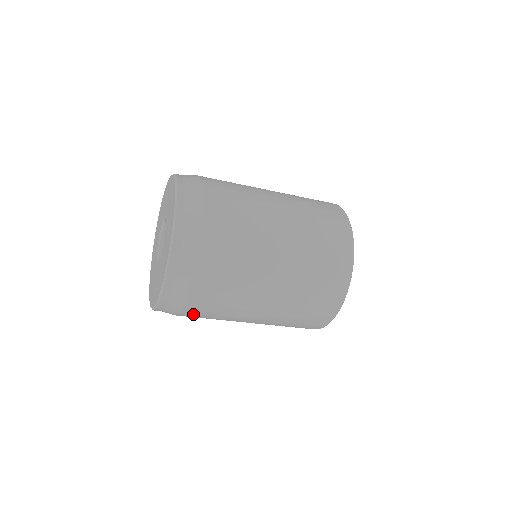
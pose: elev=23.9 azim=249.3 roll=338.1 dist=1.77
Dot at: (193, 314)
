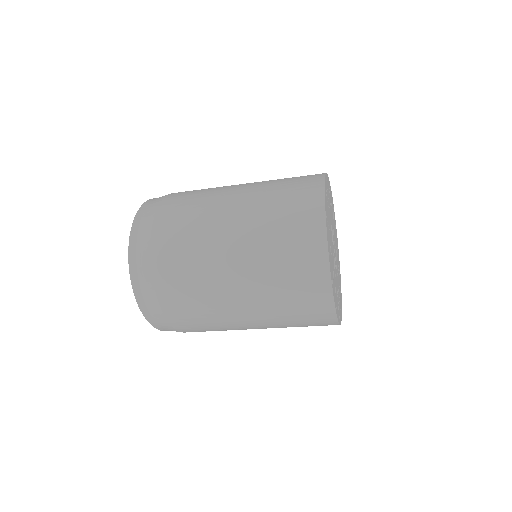
Dot at: (170, 295)
